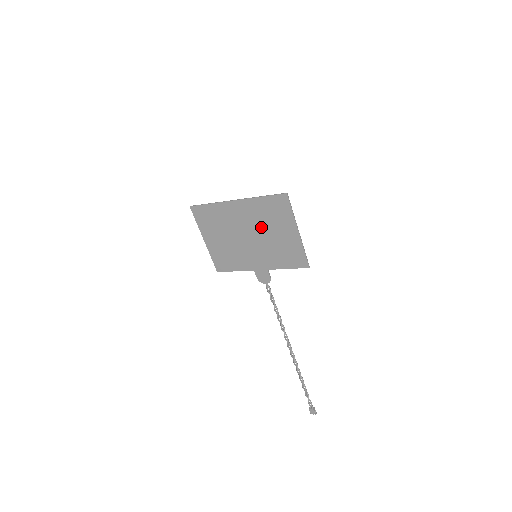
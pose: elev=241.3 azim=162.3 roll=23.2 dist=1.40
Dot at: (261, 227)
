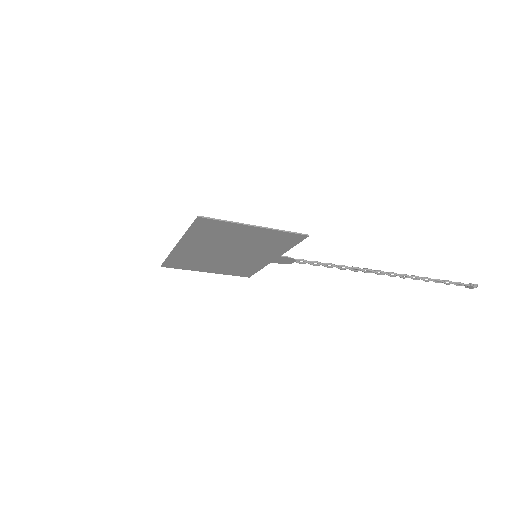
Dot at: (225, 244)
